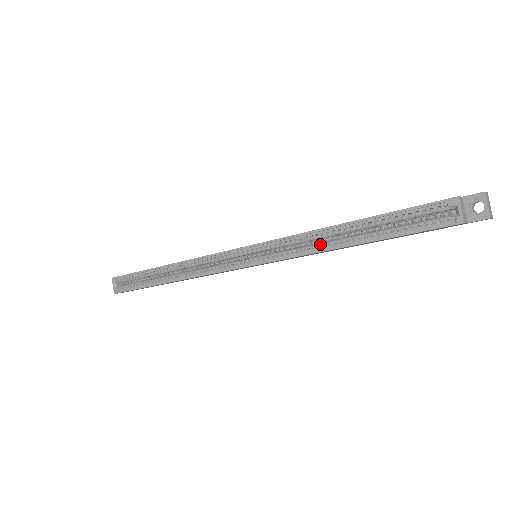
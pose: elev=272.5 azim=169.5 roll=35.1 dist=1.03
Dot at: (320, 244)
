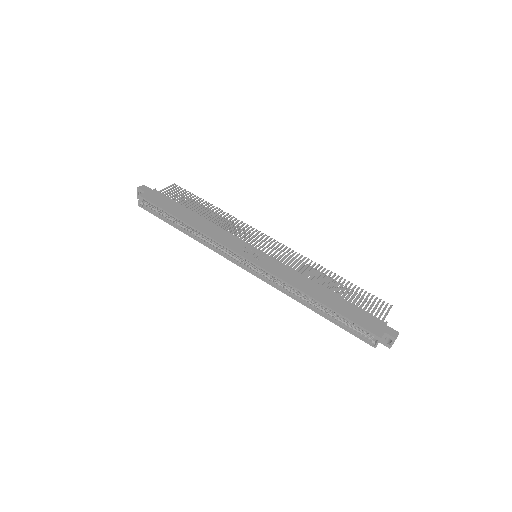
Dot at: (299, 296)
